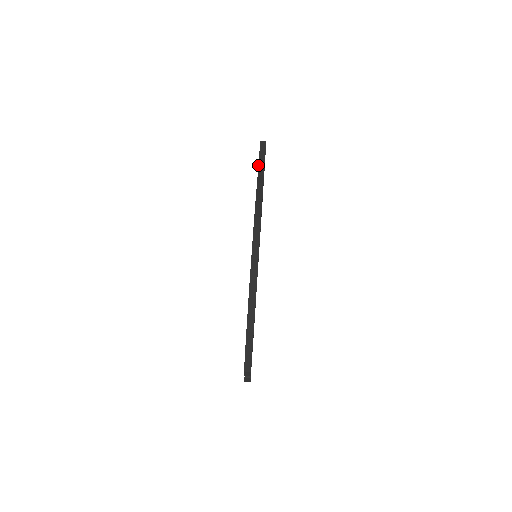
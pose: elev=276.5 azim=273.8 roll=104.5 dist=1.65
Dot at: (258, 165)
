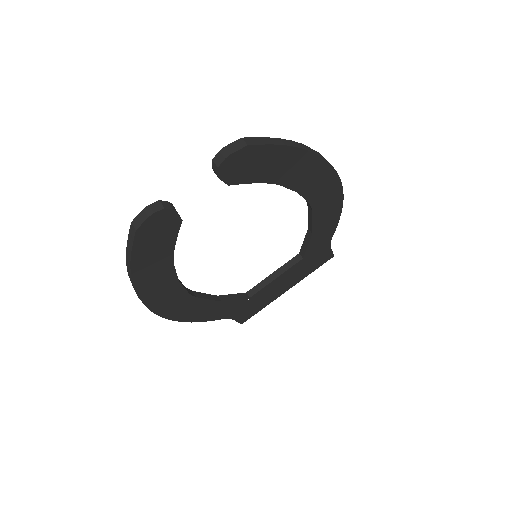
Dot at: occluded
